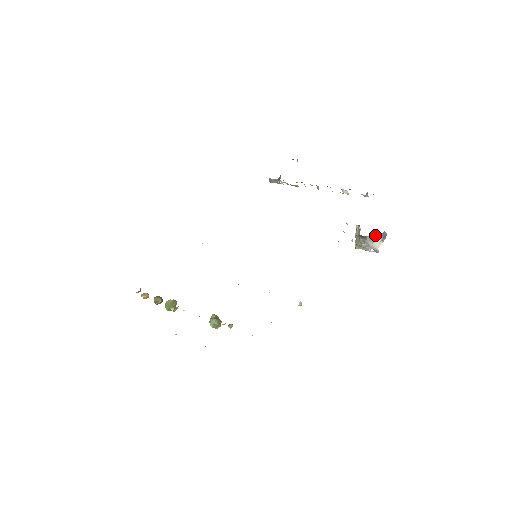
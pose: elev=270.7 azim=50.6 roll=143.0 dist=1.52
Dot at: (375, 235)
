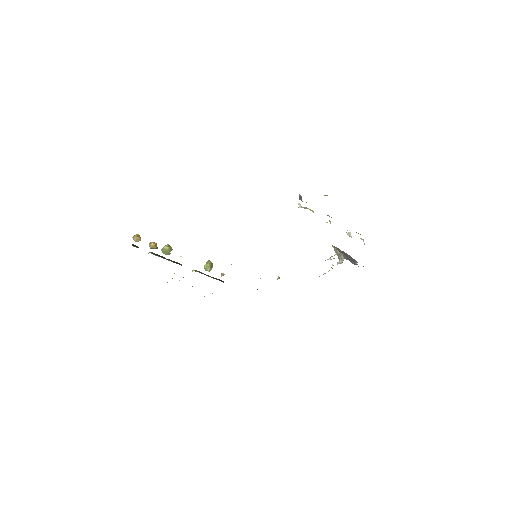
Dot at: occluded
